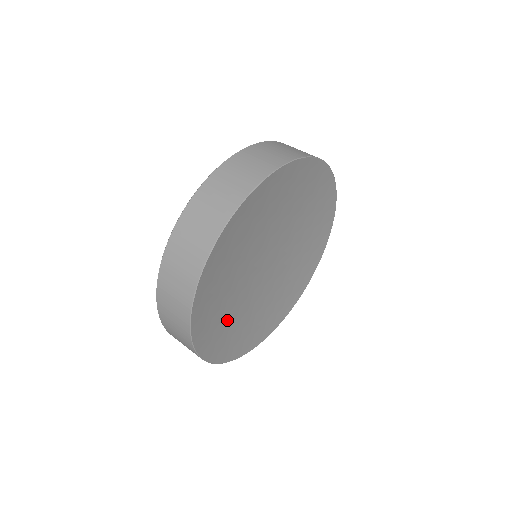
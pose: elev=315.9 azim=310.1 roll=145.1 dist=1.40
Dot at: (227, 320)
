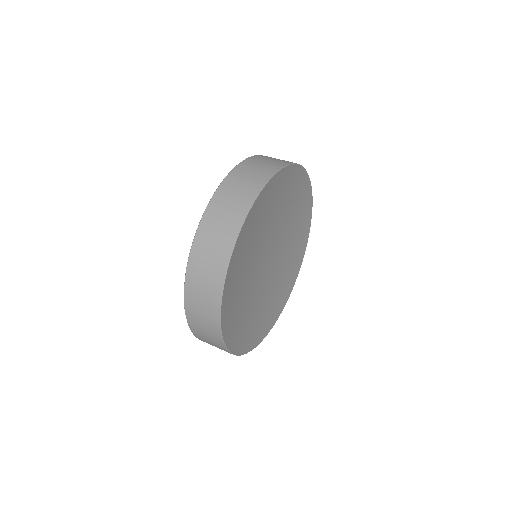
Dot at: (244, 263)
